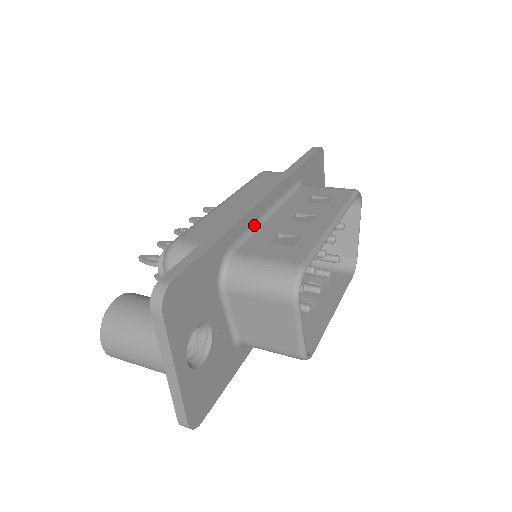
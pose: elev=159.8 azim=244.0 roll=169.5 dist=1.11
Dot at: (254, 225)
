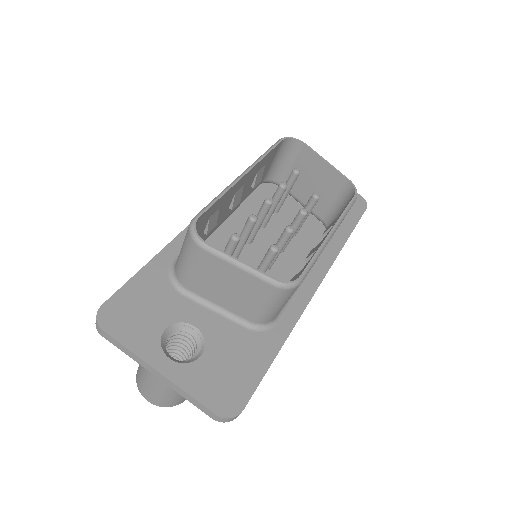
Dot at: occluded
